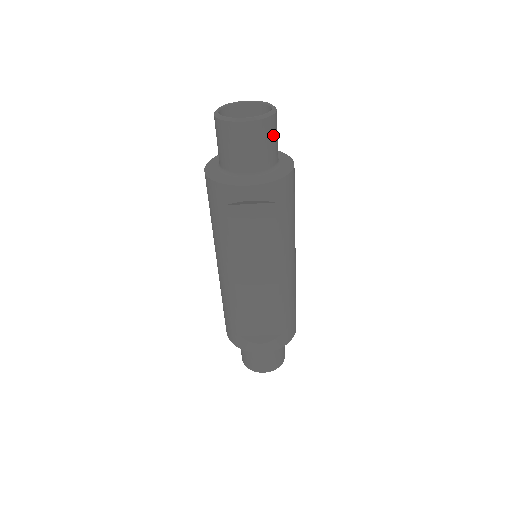
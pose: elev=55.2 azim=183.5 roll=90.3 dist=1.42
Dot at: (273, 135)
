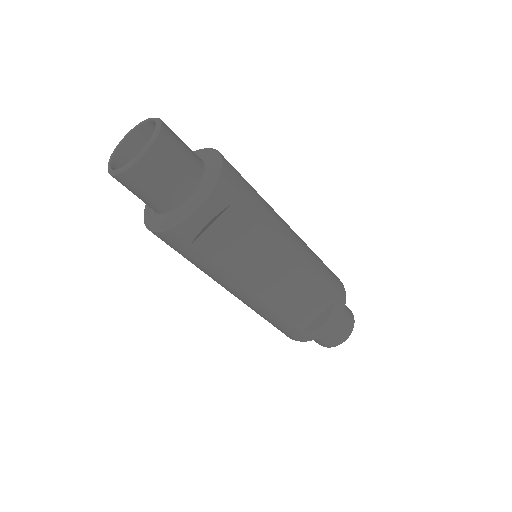
Dot at: (177, 146)
